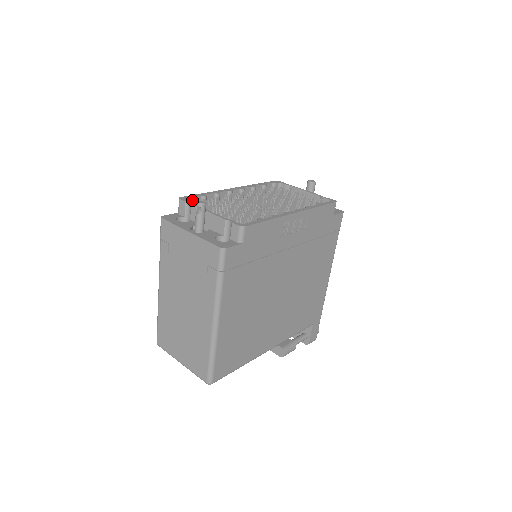
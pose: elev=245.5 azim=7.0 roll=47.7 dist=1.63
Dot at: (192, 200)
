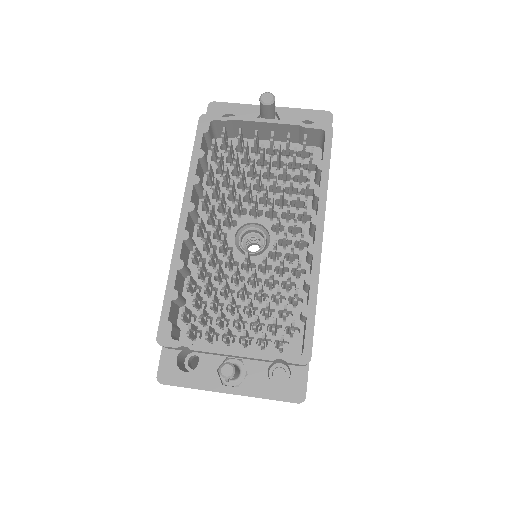
Dot at: (172, 324)
